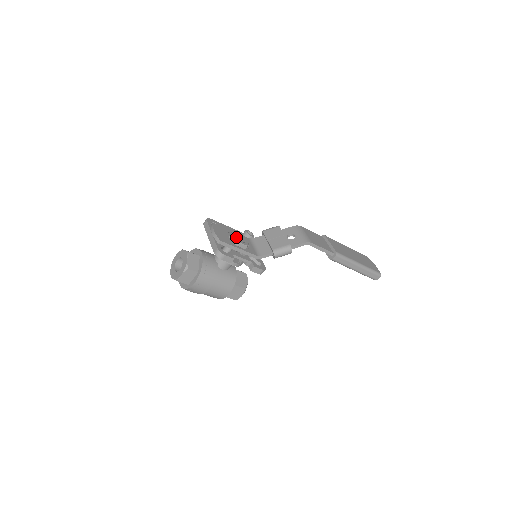
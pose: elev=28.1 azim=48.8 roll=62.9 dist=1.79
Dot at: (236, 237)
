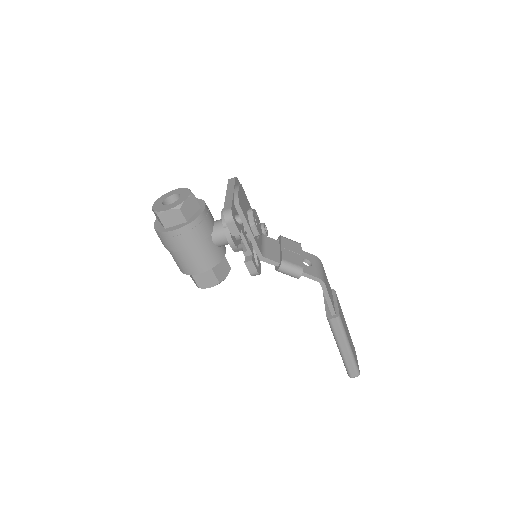
Dot at: (255, 216)
